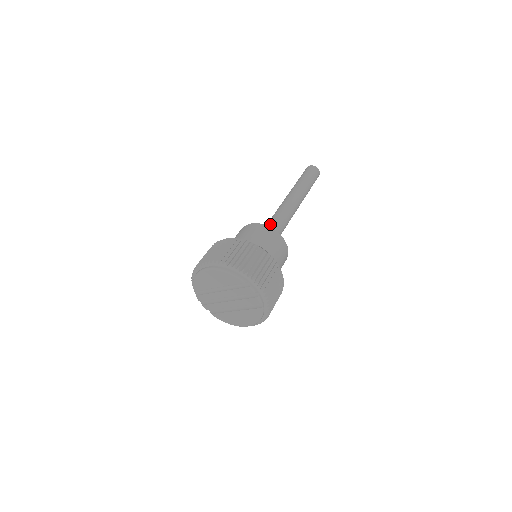
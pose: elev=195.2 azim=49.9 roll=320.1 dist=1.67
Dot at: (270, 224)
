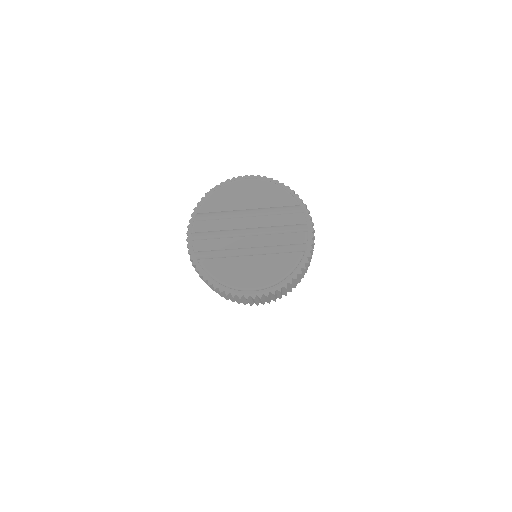
Dot at: occluded
